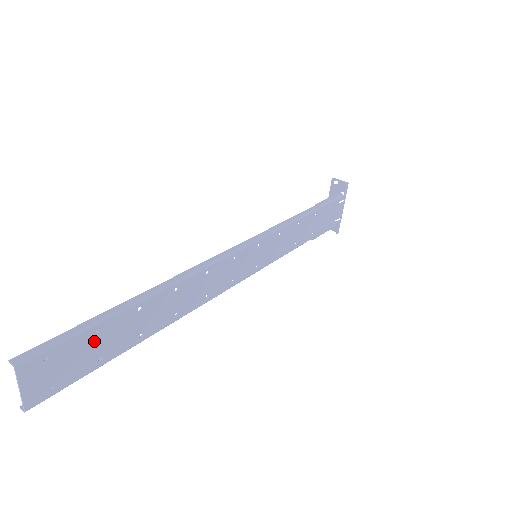
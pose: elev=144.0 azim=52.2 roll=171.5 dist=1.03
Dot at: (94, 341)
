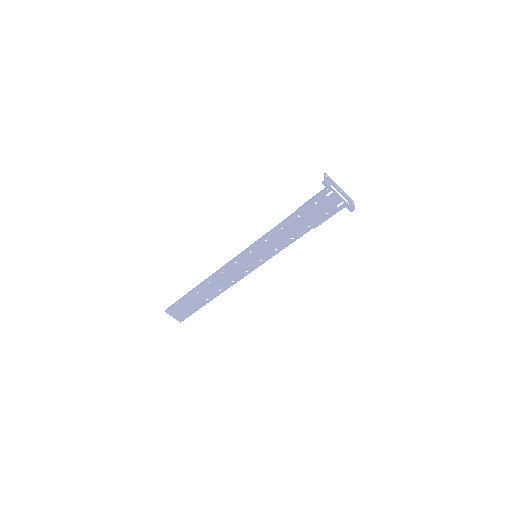
Dot at: (187, 304)
